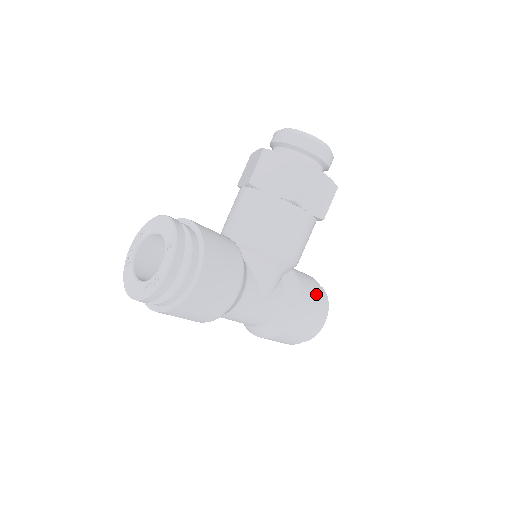
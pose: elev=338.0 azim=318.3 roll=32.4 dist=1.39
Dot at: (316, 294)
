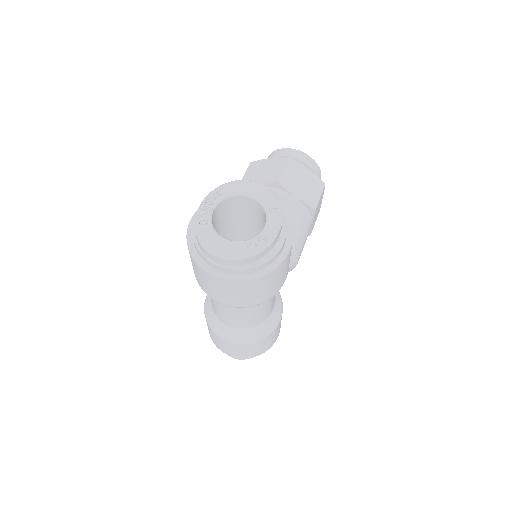
Dot at: occluded
